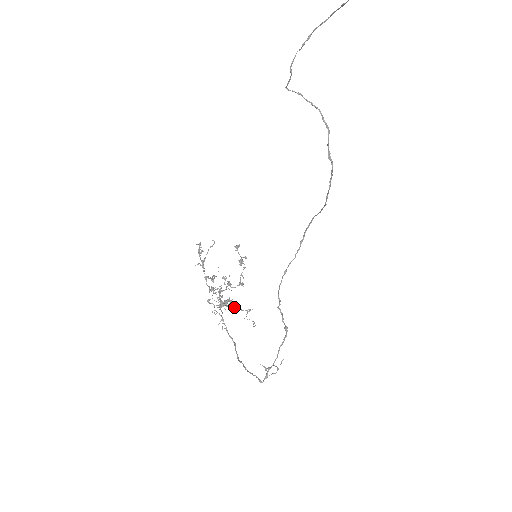
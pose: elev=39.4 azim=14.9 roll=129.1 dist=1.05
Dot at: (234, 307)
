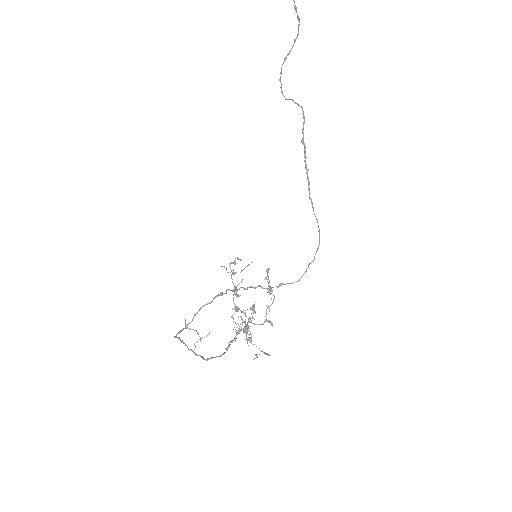
Dot at: (256, 346)
